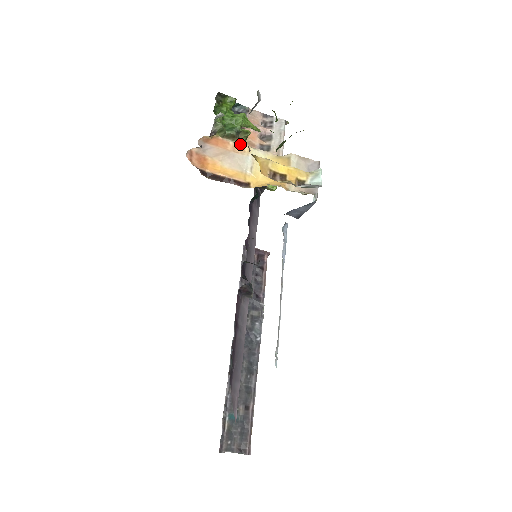
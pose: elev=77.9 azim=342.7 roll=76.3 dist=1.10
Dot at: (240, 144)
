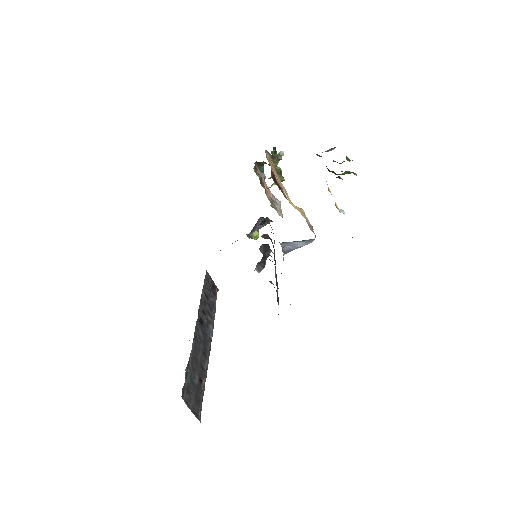
Dot at: occluded
